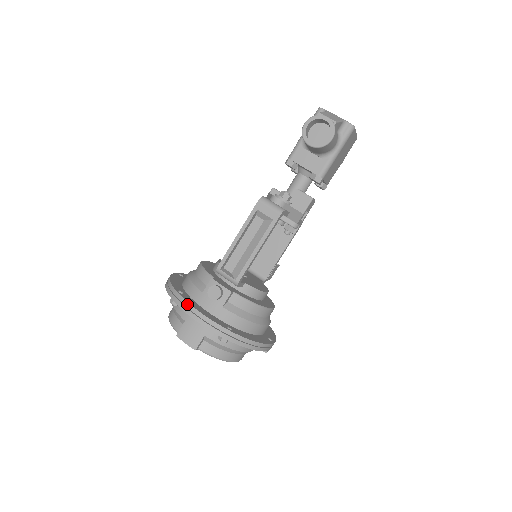
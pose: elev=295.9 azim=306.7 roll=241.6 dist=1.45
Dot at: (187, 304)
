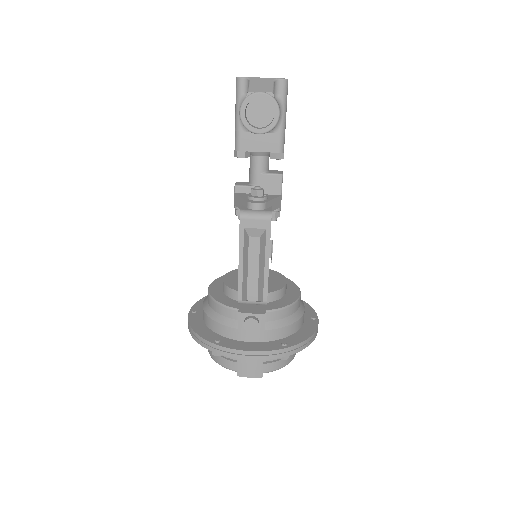
Dot at: (234, 351)
